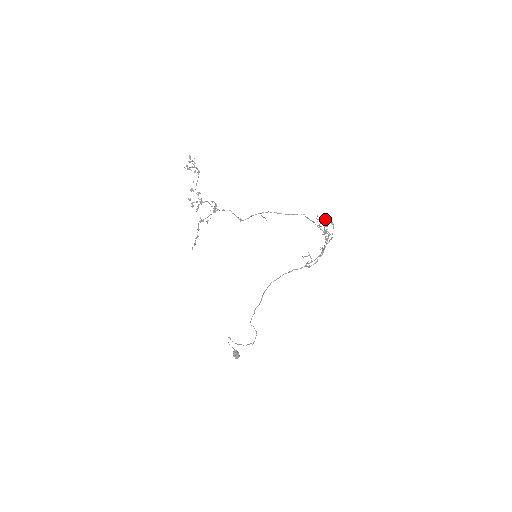
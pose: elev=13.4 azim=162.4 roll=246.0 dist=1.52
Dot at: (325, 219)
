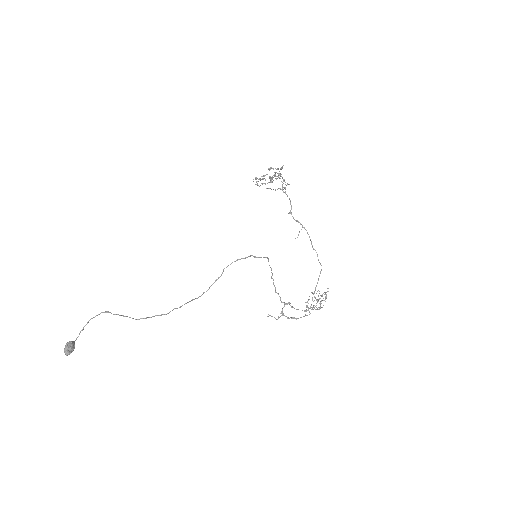
Dot at: (317, 299)
